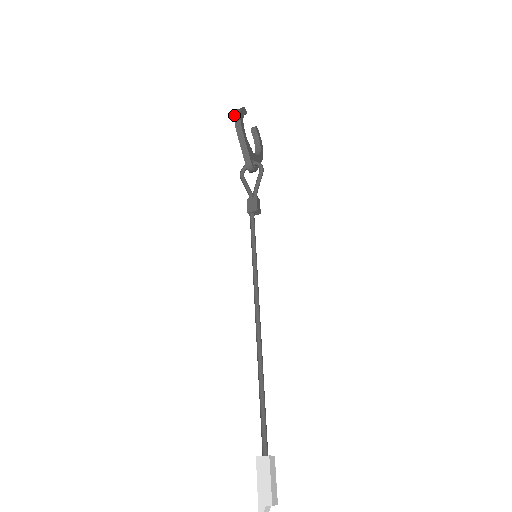
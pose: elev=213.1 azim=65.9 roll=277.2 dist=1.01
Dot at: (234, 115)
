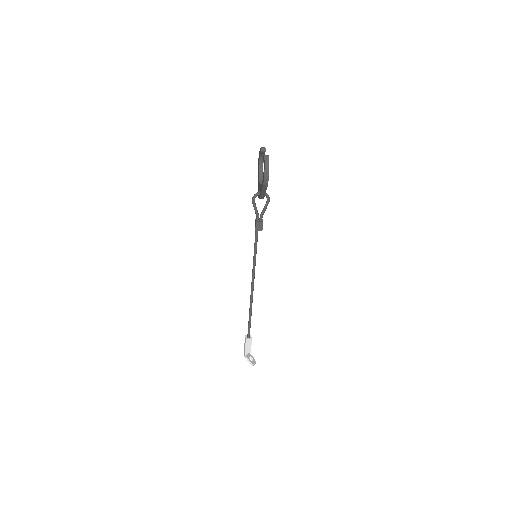
Dot at: (264, 173)
